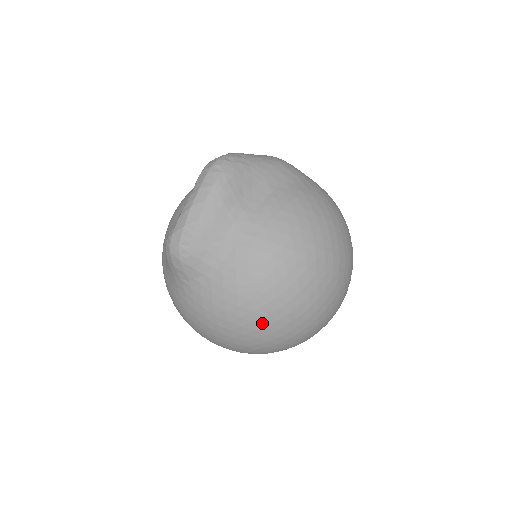
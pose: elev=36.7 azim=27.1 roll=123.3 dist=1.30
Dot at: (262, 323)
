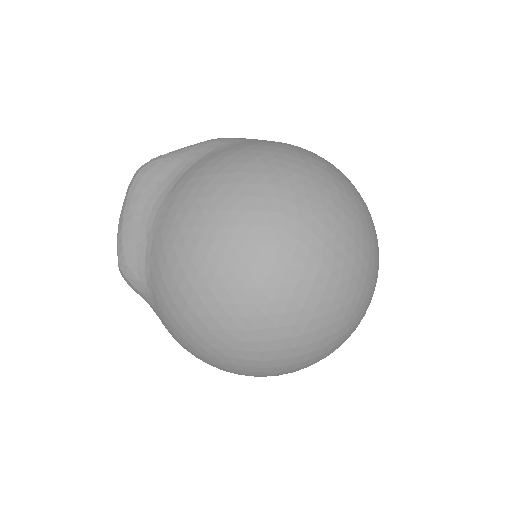
Dot at: (205, 314)
